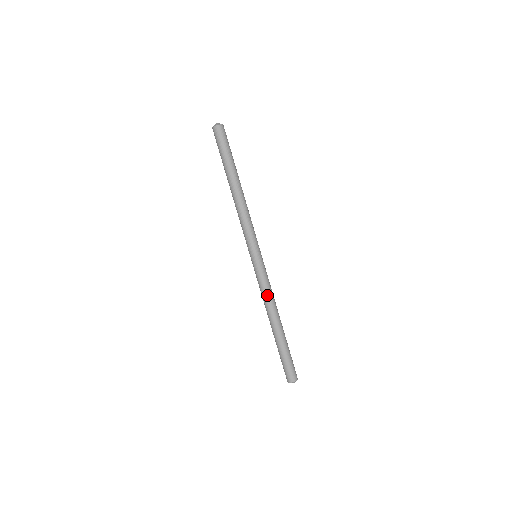
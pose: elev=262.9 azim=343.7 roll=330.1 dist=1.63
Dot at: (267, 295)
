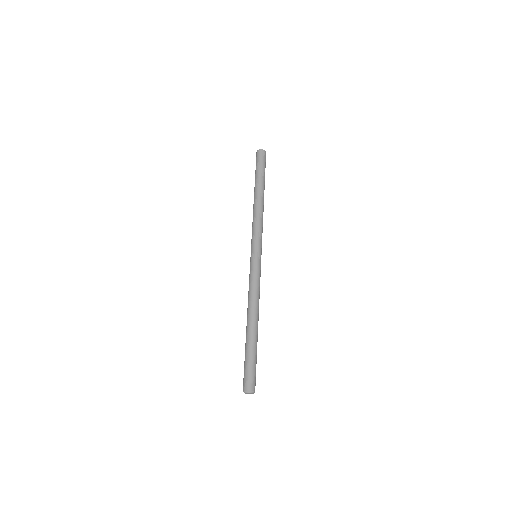
Dot at: (253, 291)
